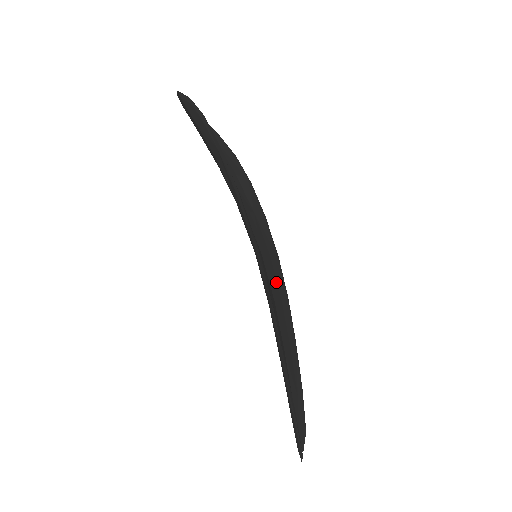
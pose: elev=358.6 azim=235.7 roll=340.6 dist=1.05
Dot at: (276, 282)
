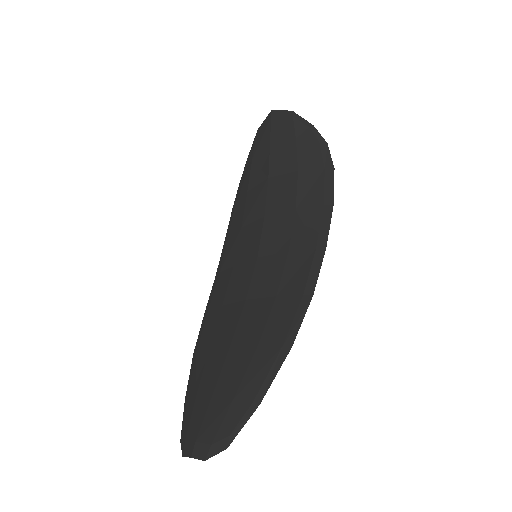
Dot at: (231, 290)
